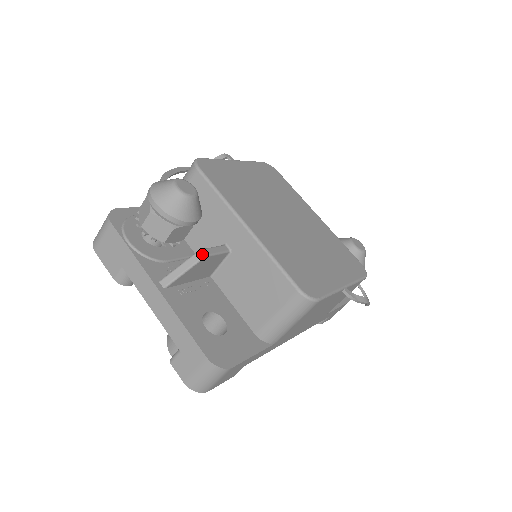
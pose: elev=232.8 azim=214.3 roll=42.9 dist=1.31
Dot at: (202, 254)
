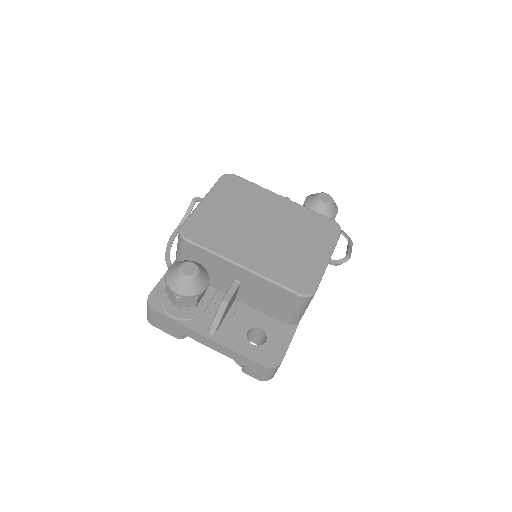
Dot at: (225, 304)
